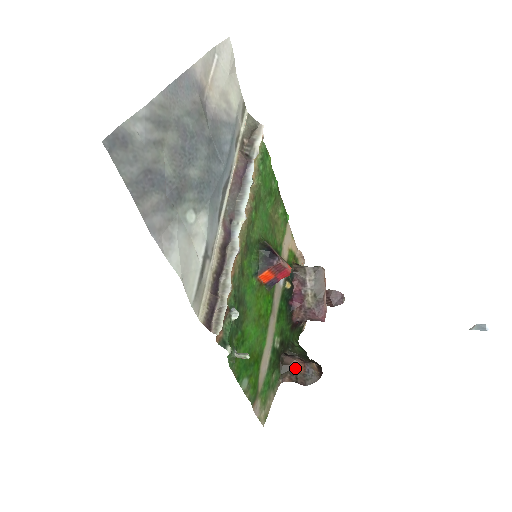
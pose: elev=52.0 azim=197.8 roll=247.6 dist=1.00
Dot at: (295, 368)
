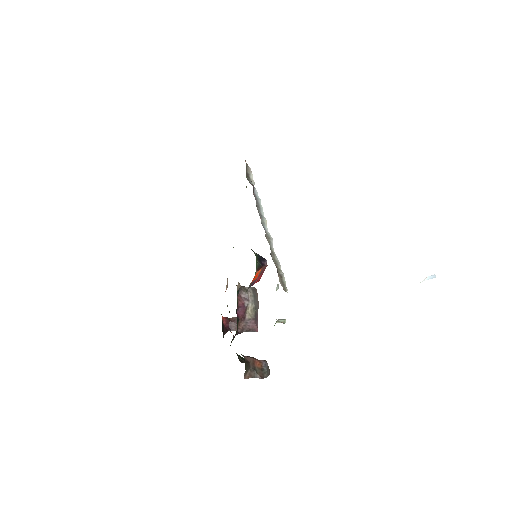
Dot at: (254, 365)
